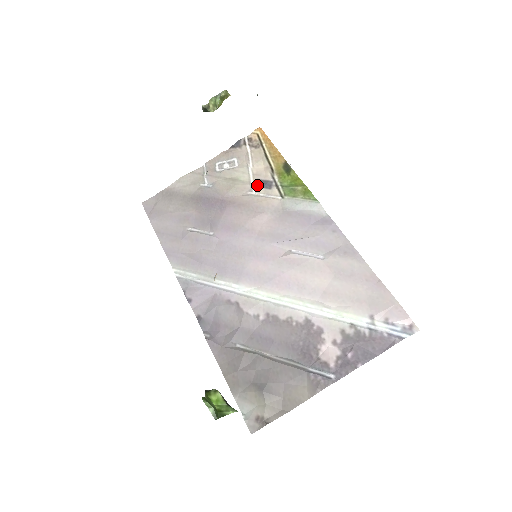
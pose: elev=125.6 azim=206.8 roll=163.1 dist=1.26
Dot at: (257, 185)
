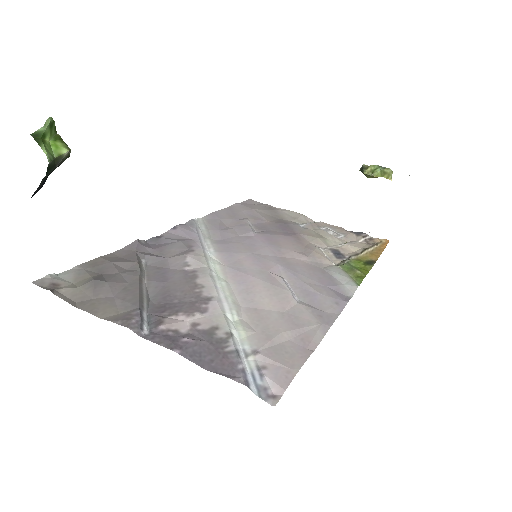
Dot at: (332, 250)
